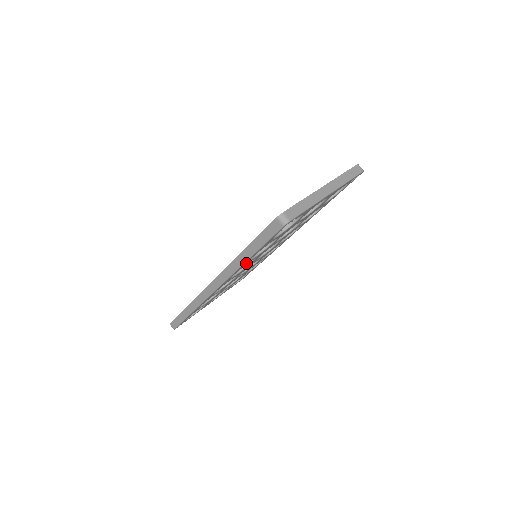
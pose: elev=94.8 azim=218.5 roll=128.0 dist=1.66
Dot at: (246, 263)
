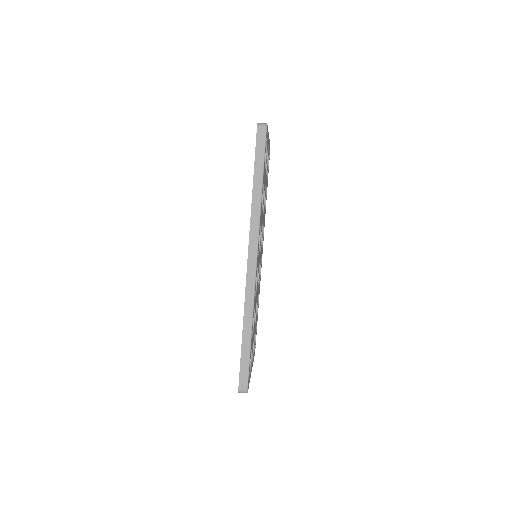
Dot at: (261, 212)
